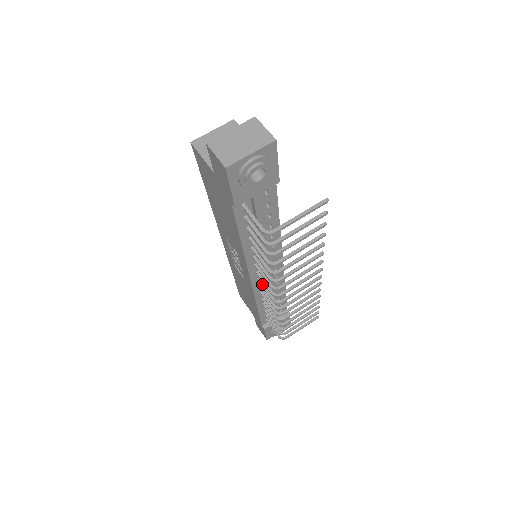
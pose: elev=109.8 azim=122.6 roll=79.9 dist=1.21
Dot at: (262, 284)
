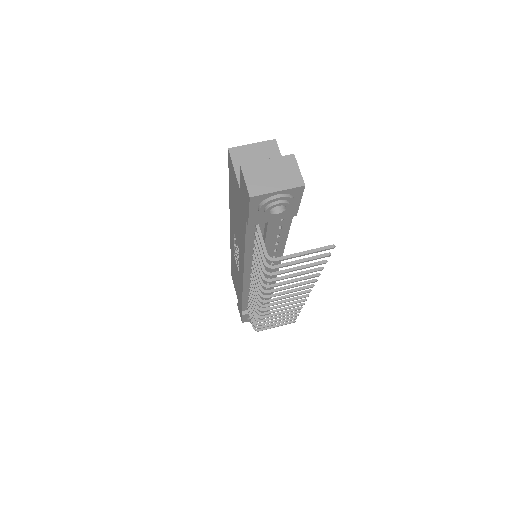
Dot at: occluded
